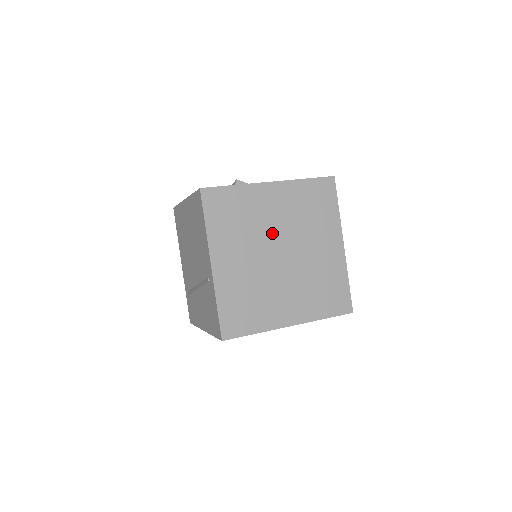
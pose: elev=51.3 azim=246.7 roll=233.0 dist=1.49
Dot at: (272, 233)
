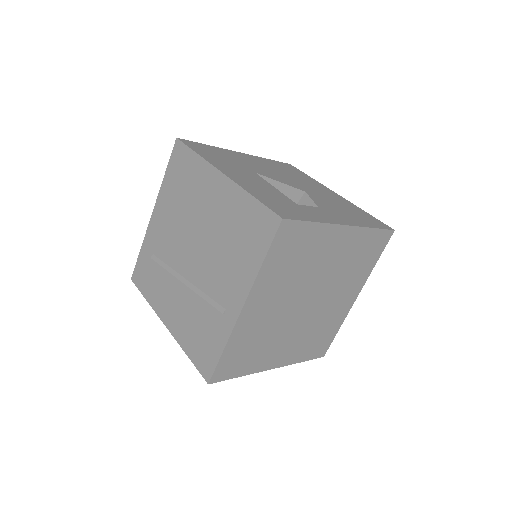
Dot at: (314, 280)
